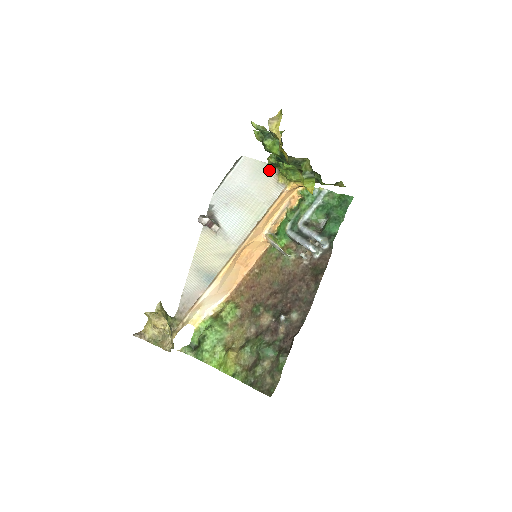
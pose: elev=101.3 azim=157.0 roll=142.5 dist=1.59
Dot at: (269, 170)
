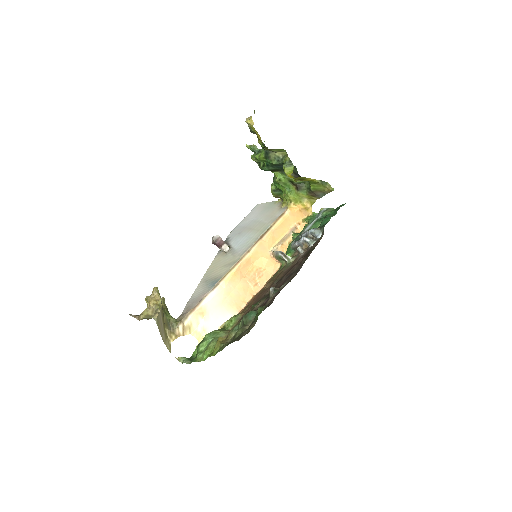
Dot at: (275, 204)
